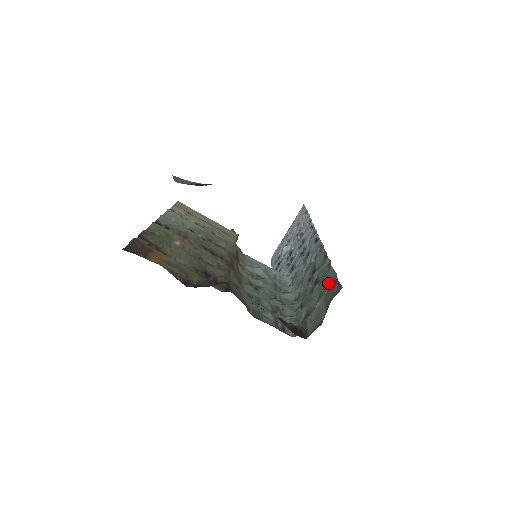
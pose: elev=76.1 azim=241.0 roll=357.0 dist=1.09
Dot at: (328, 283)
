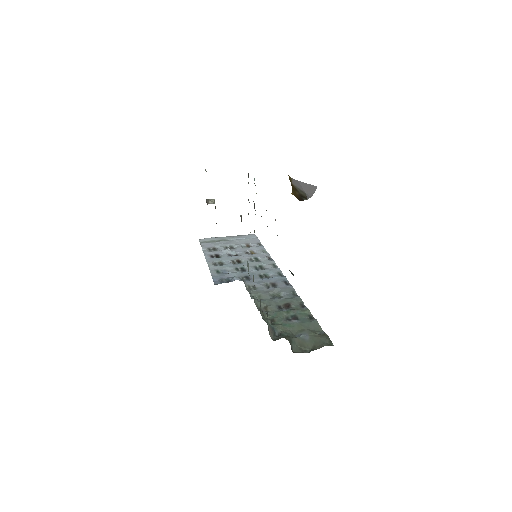
Dot at: (312, 329)
